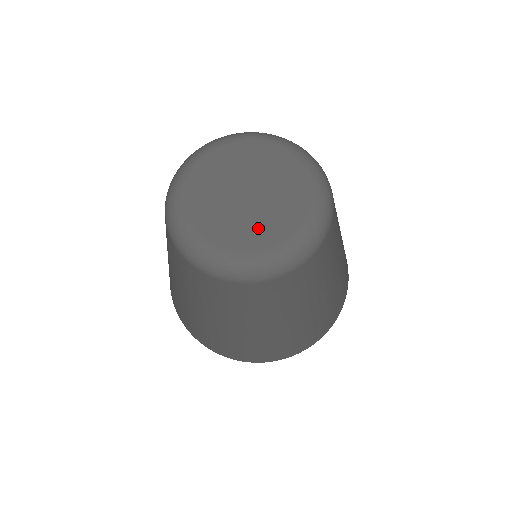
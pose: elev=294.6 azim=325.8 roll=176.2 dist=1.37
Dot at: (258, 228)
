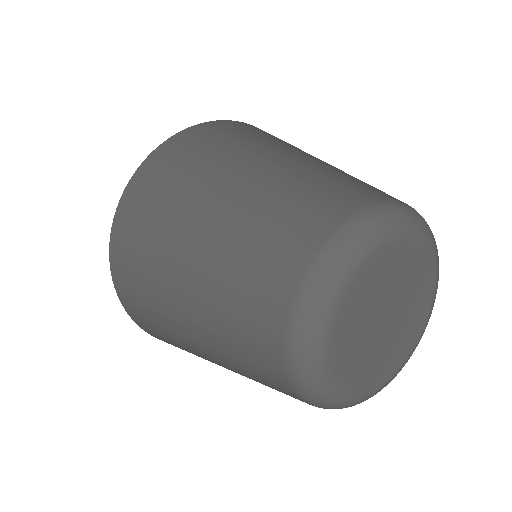
Dot at: (365, 365)
